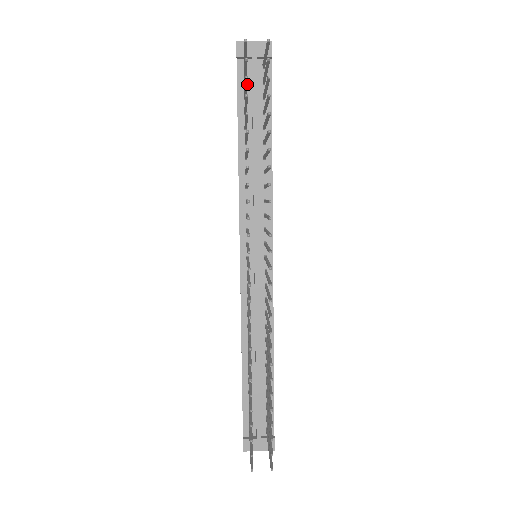
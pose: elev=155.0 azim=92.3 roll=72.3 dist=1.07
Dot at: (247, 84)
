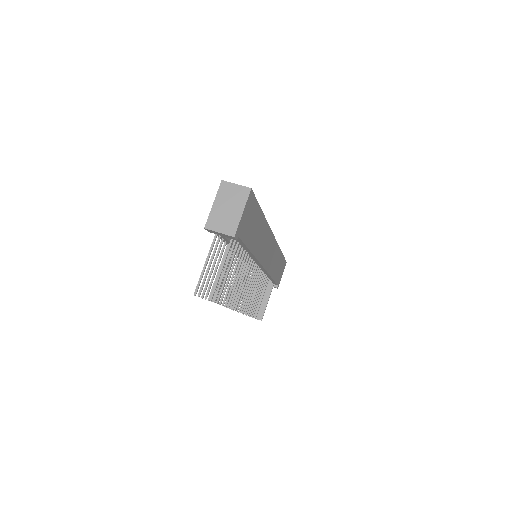
Dot at: occluded
